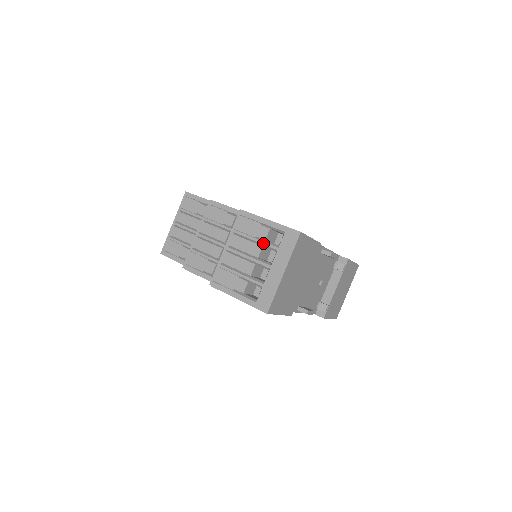
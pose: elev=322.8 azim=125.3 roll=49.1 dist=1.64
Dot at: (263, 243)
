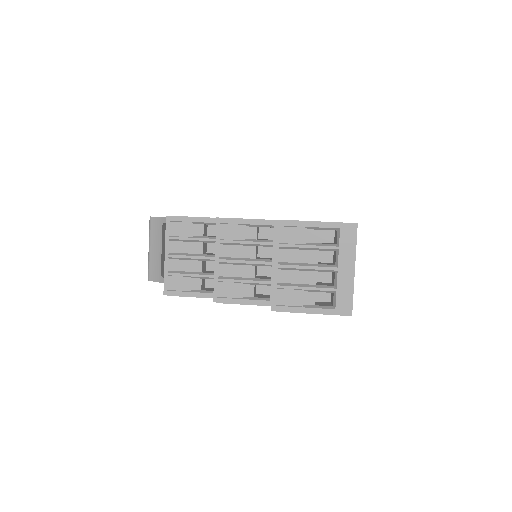
Dot at: (320, 247)
